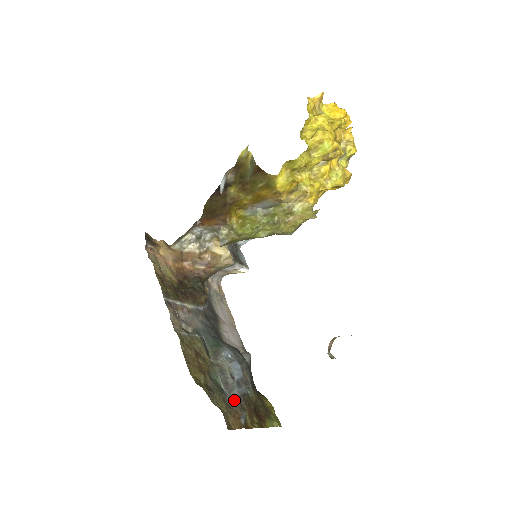
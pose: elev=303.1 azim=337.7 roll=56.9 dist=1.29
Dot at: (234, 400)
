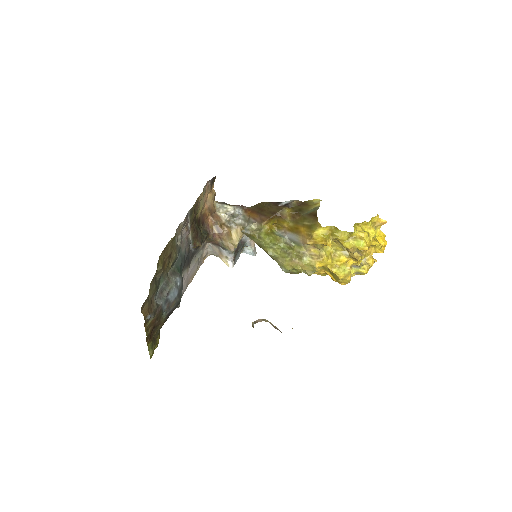
Dot at: (156, 303)
